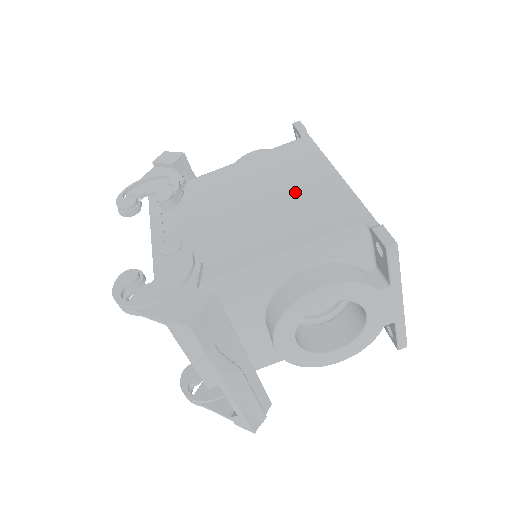
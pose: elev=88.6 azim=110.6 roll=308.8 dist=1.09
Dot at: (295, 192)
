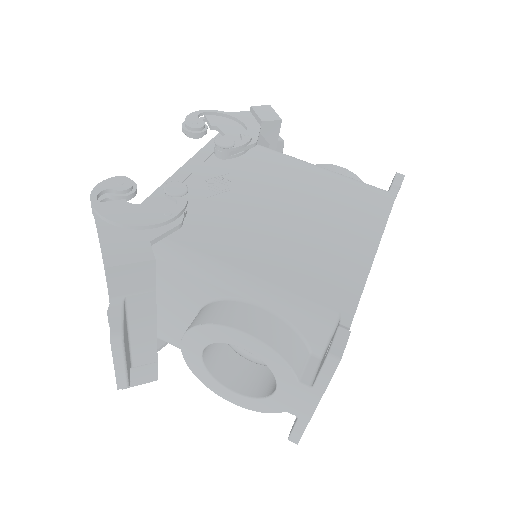
Dot at: (323, 234)
